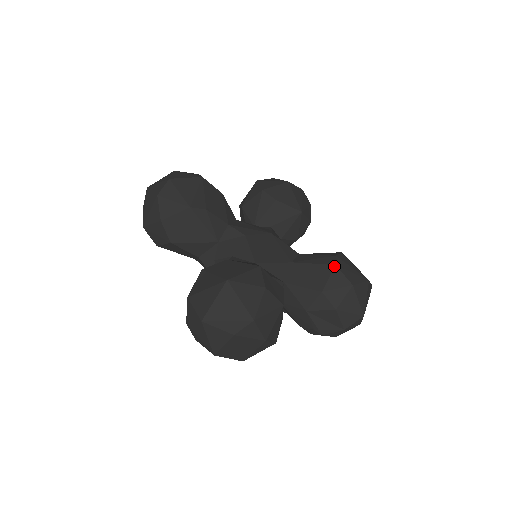
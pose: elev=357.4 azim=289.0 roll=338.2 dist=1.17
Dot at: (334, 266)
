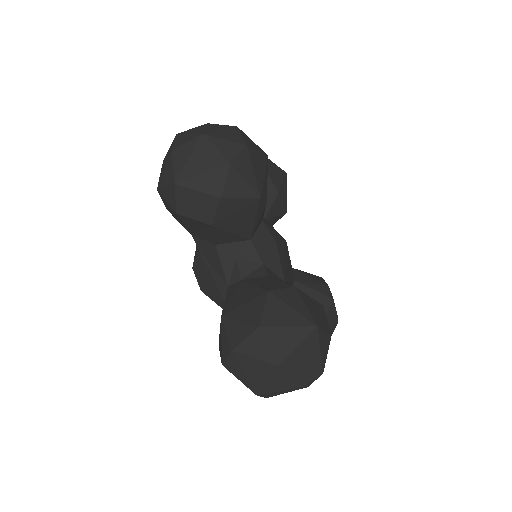
Dot at: (332, 300)
